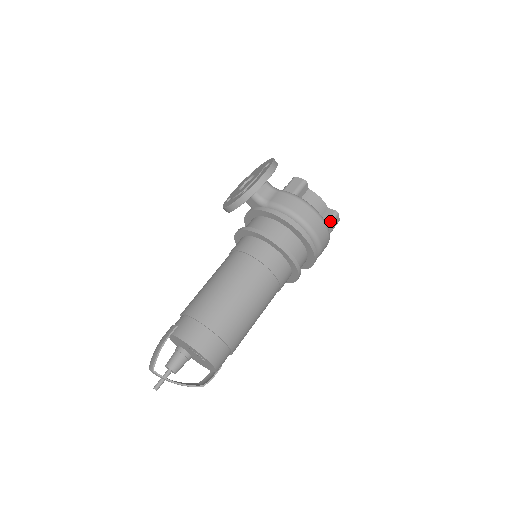
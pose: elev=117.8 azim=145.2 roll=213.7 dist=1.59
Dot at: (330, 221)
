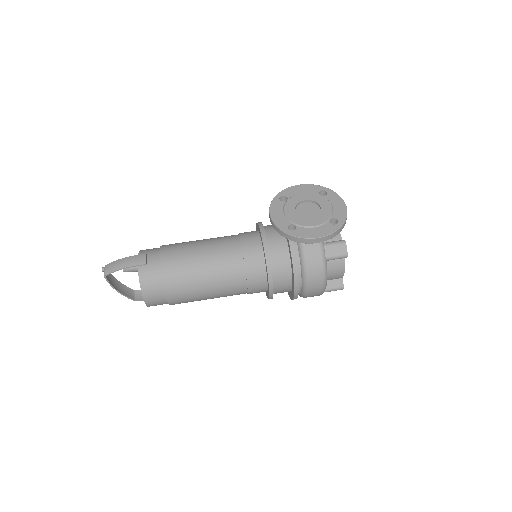
Dot at: (330, 290)
